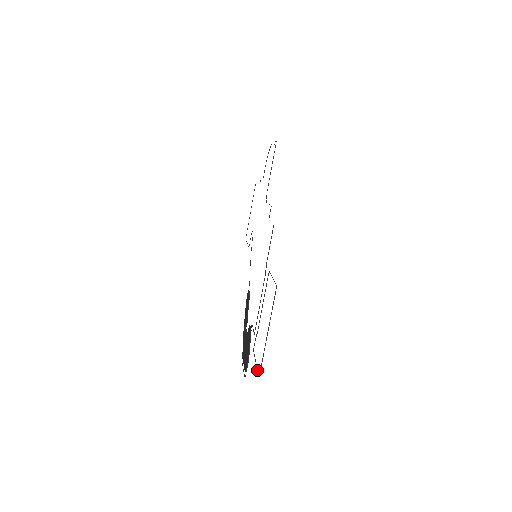
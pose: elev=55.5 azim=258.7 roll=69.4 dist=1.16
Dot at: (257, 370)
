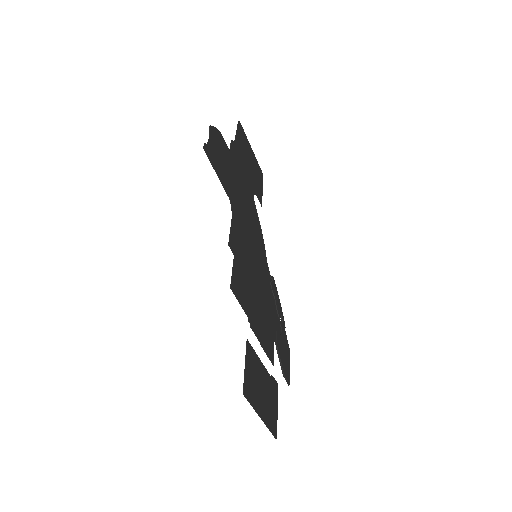
Dot at: (276, 425)
